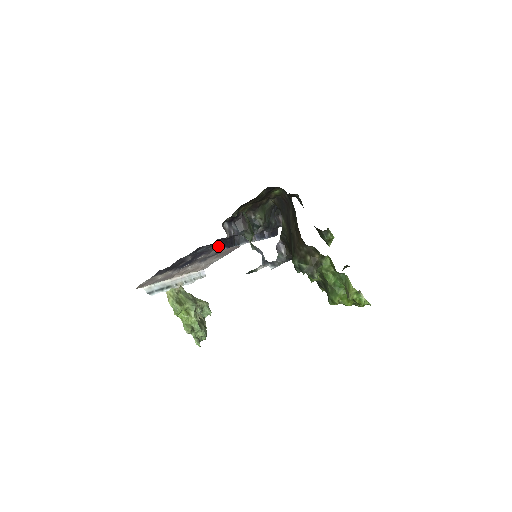
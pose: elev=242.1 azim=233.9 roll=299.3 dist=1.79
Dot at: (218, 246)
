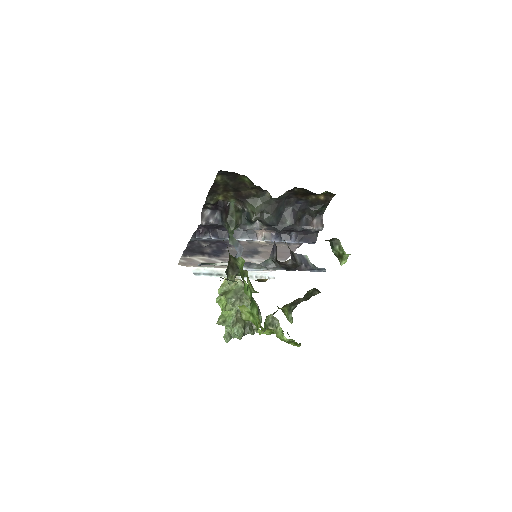
Dot at: (205, 234)
